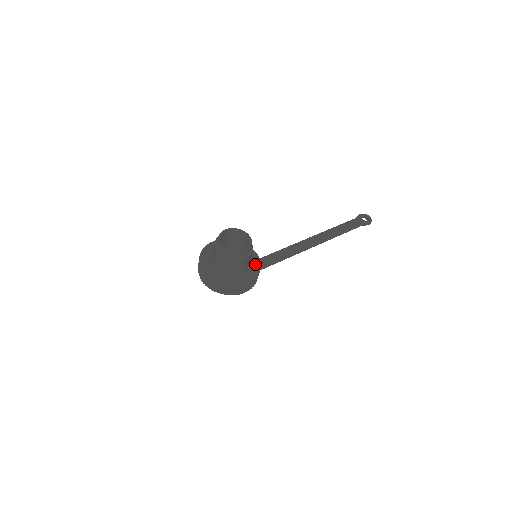
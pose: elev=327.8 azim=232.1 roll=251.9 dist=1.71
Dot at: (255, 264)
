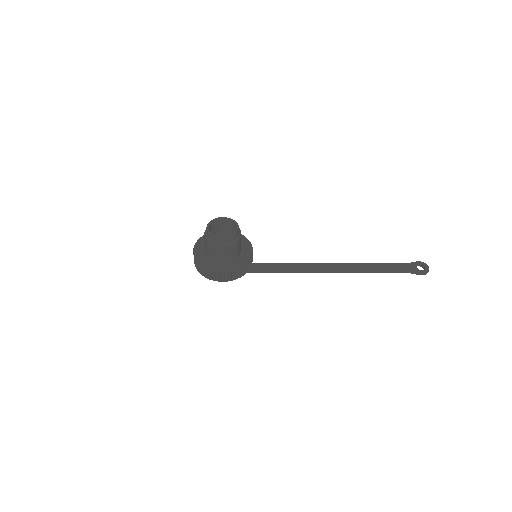
Dot at: (243, 259)
